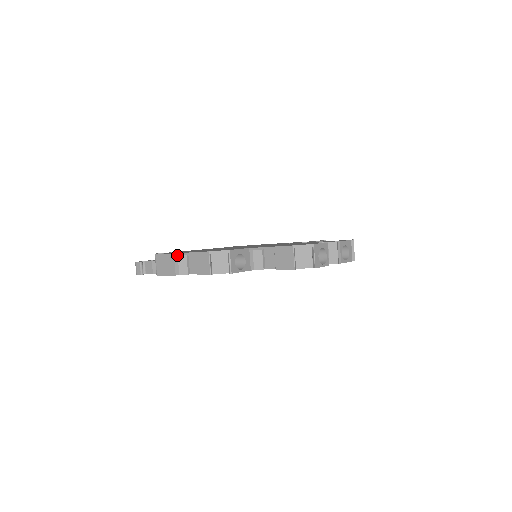
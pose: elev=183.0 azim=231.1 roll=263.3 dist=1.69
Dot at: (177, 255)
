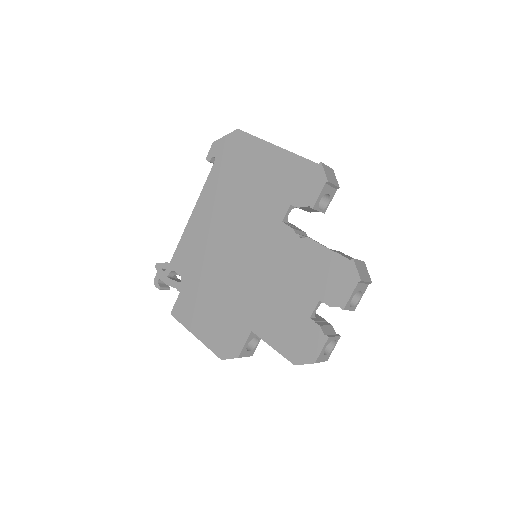
Dot at: (192, 329)
